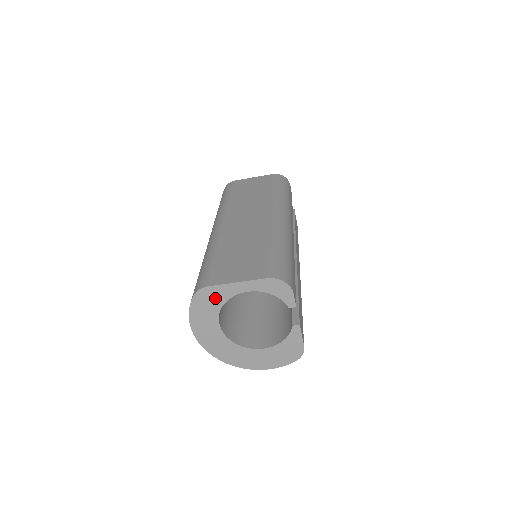
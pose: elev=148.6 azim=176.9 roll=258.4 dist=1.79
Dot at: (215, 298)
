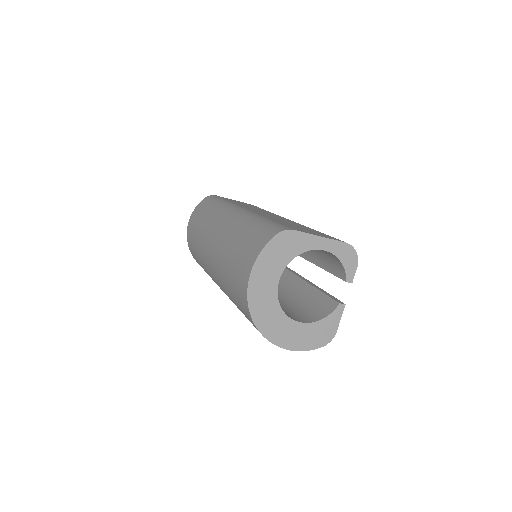
Dot at: (293, 246)
